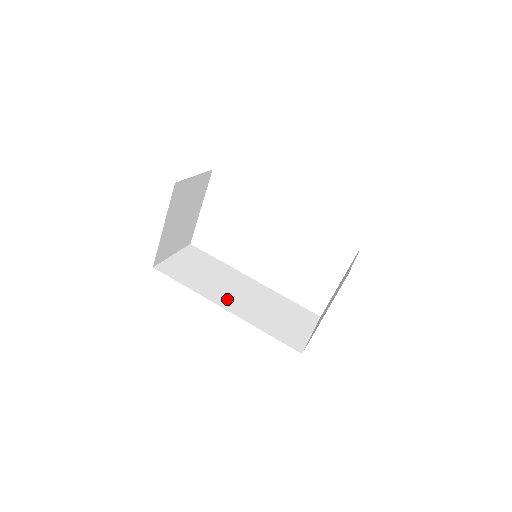
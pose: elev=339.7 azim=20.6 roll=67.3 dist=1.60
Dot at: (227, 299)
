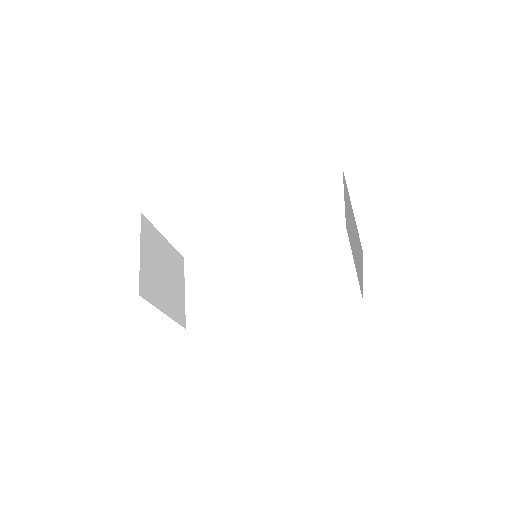
Dot at: (264, 299)
